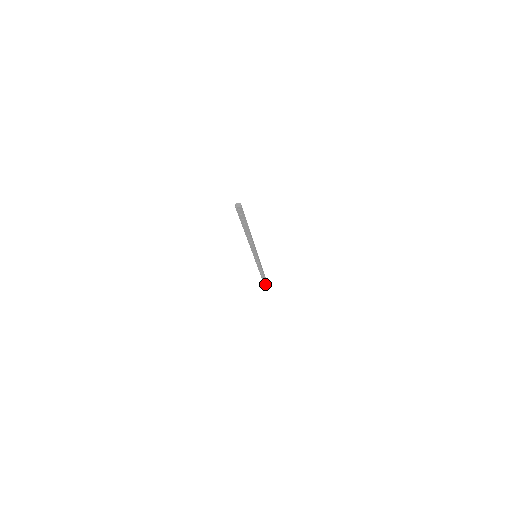
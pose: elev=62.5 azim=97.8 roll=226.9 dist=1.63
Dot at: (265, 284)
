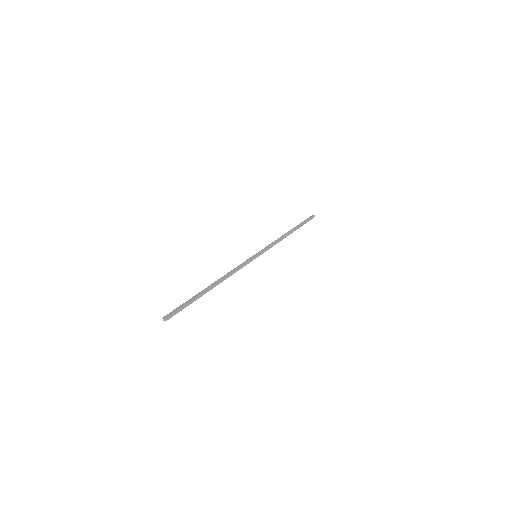
Dot at: occluded
